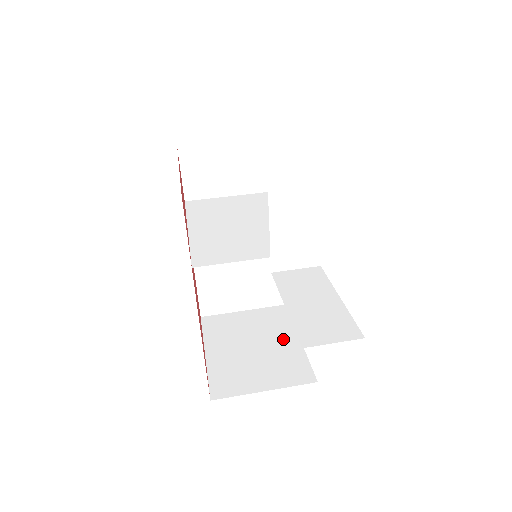
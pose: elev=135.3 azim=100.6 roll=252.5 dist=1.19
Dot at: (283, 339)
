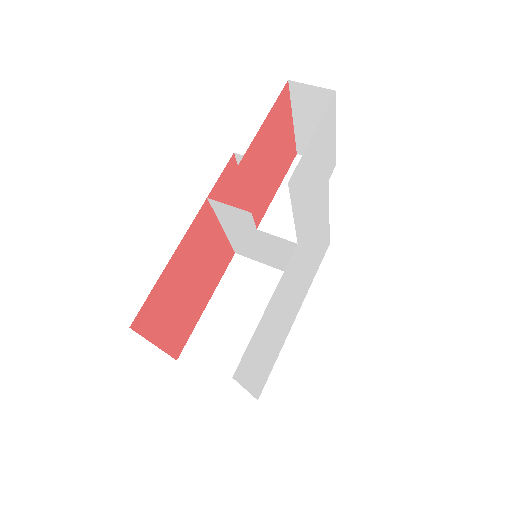
Dot at: occluded
